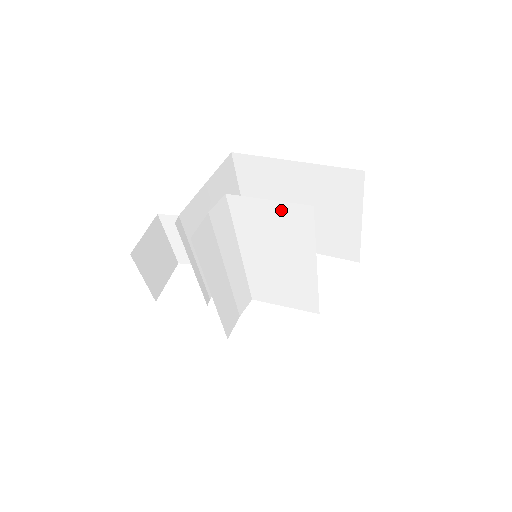
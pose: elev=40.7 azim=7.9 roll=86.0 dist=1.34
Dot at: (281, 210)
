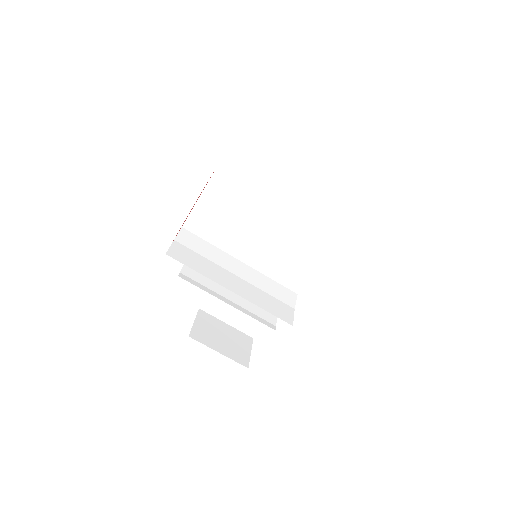
Dot at: (210, 198)
